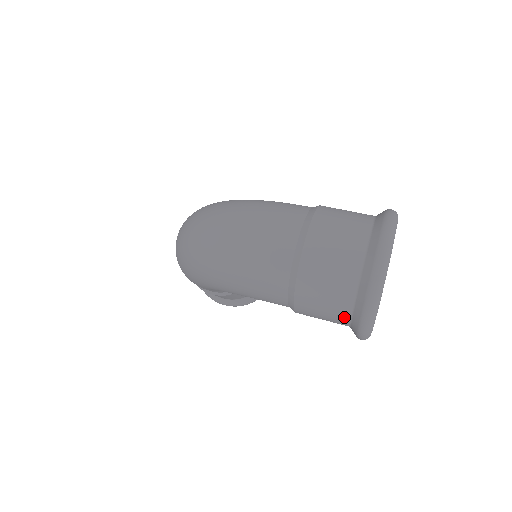
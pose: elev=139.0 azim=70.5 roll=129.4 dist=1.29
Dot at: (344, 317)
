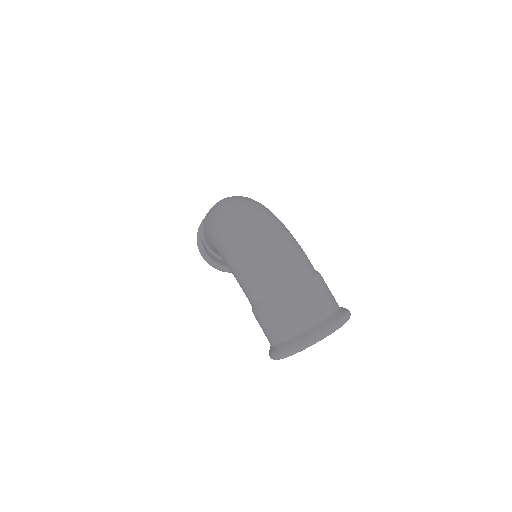
Dot at: (276, 339)
